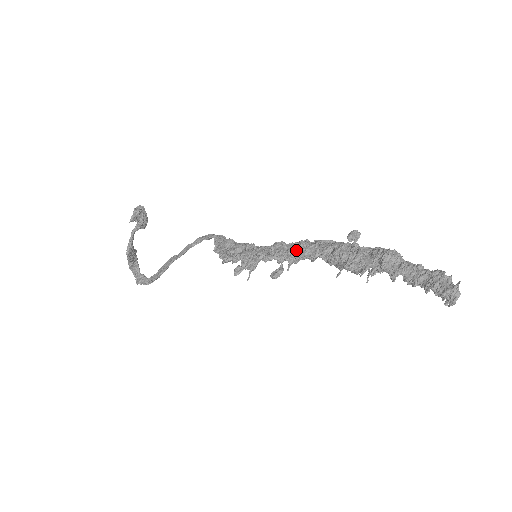
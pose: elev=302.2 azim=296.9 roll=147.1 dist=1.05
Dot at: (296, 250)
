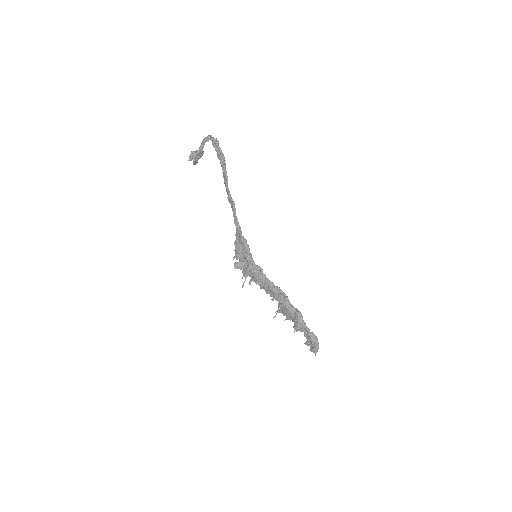
Dot at: (266, 287)
